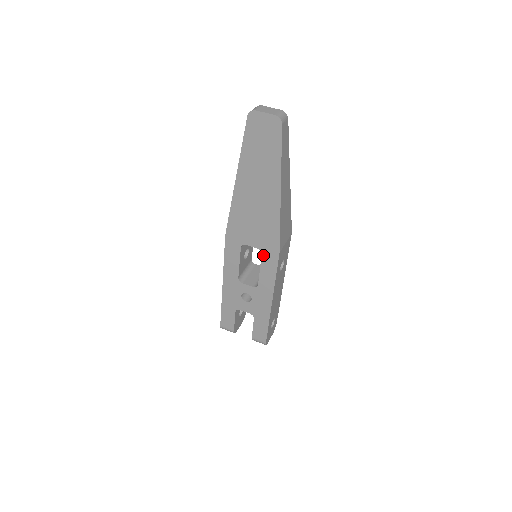
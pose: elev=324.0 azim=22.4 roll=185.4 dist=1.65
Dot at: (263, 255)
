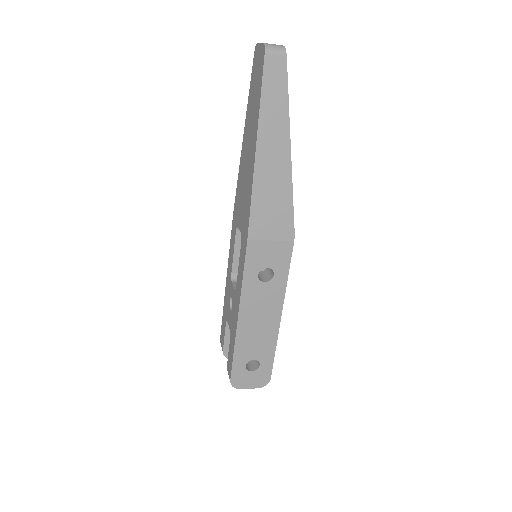
Dot at: (242, 242)
